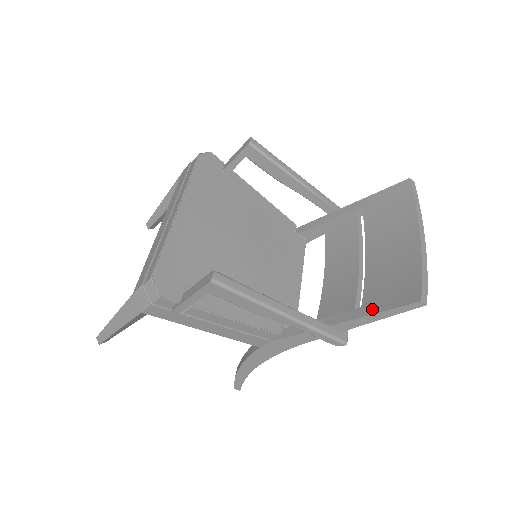
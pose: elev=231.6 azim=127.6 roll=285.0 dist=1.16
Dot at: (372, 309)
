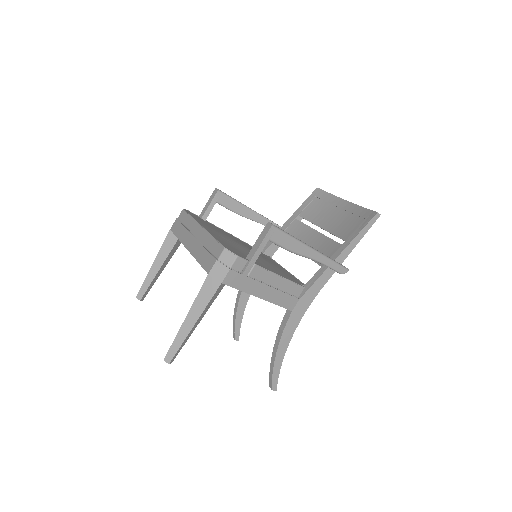
Dot at: (353, 235)
